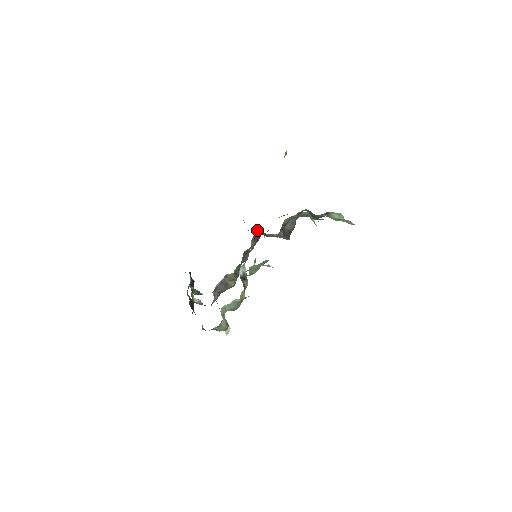
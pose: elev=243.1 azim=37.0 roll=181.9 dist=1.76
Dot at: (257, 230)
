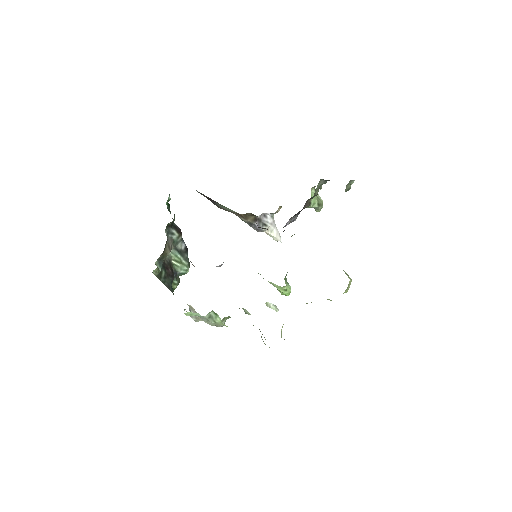
Dot at: occluded
